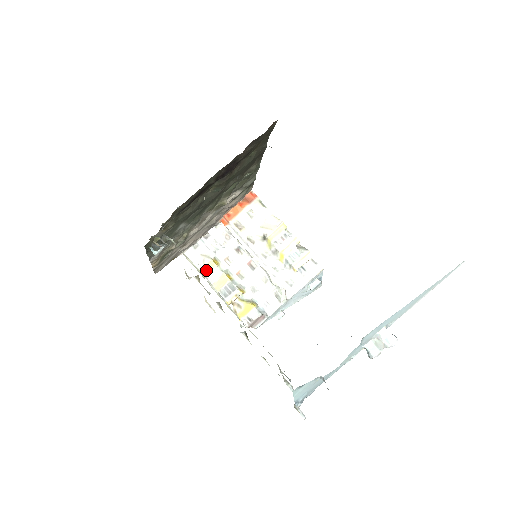
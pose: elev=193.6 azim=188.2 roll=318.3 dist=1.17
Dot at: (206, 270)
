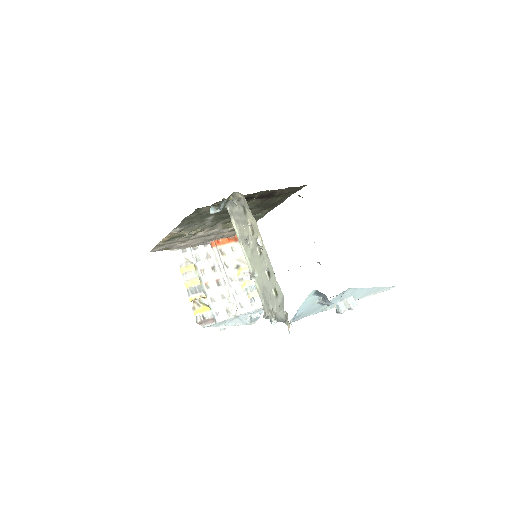
Dot at: (186, 269)
